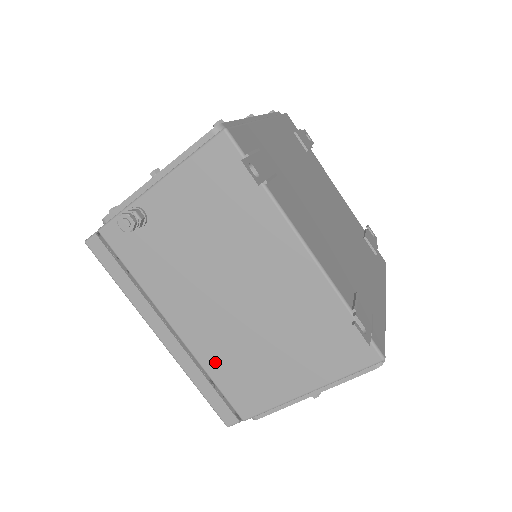
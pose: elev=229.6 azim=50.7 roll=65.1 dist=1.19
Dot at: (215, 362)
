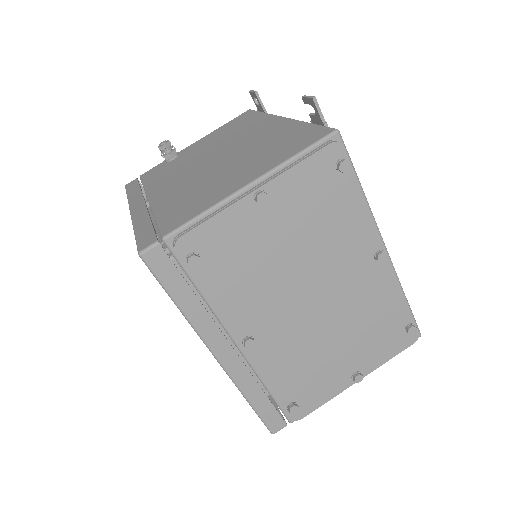
Dot at: (169, 203)
